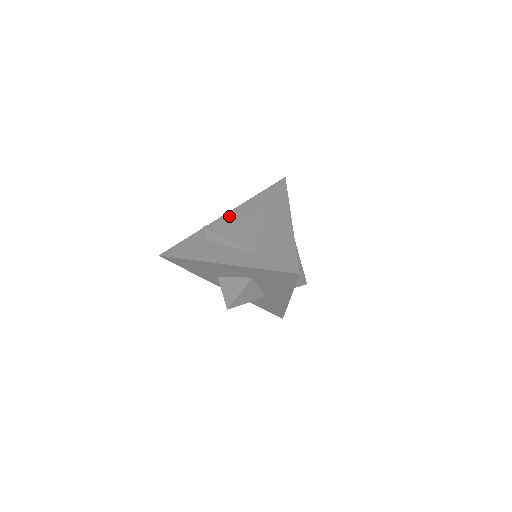
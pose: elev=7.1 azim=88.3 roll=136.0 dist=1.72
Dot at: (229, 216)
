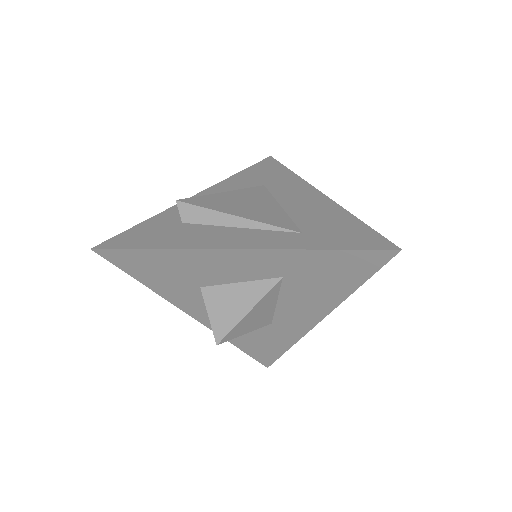
Dot at: occluded
